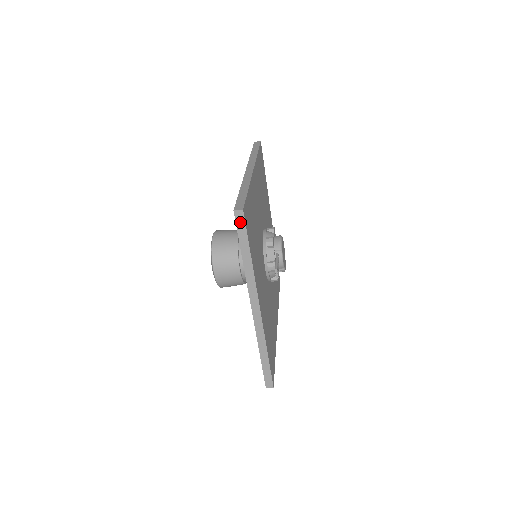
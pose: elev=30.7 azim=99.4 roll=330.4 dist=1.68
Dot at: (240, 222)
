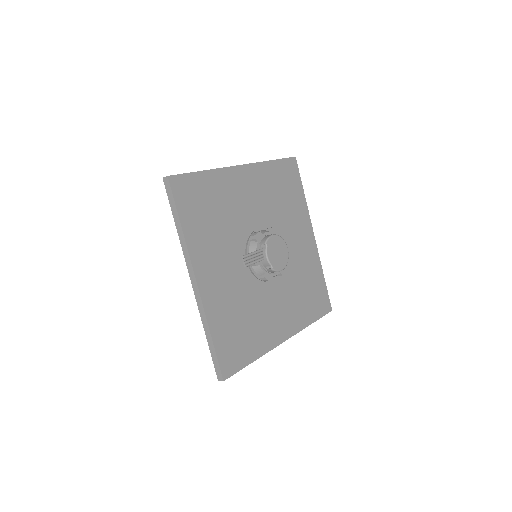
Dot at: (168, 189)
